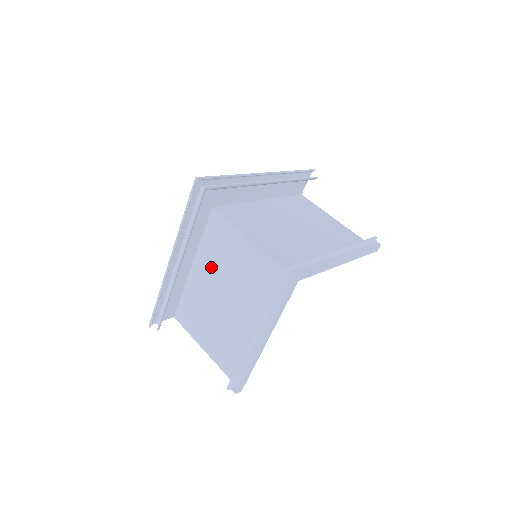
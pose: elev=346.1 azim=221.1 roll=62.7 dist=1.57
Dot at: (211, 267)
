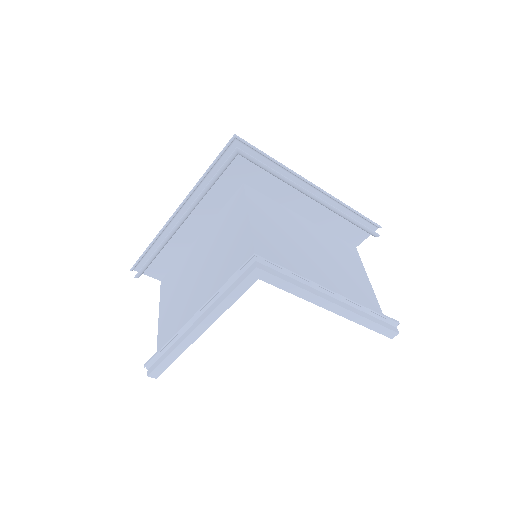
Dot at: (209, 241)
